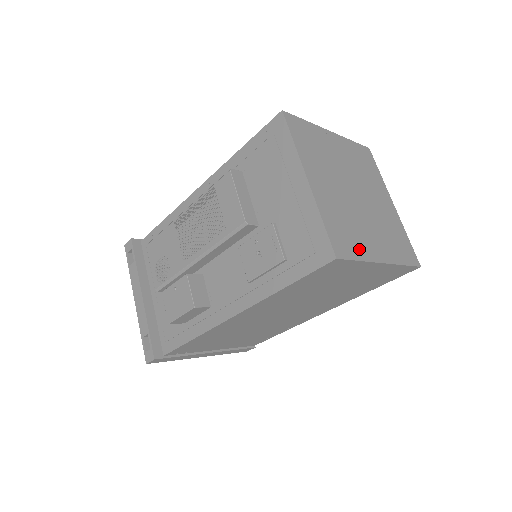
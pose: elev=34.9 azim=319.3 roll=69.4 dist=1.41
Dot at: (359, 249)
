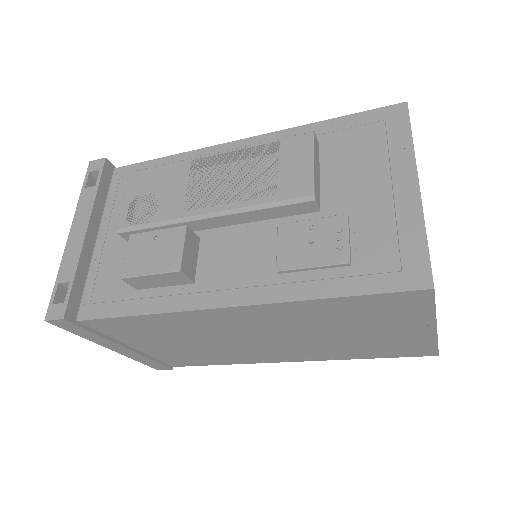
Dot at: occluded
